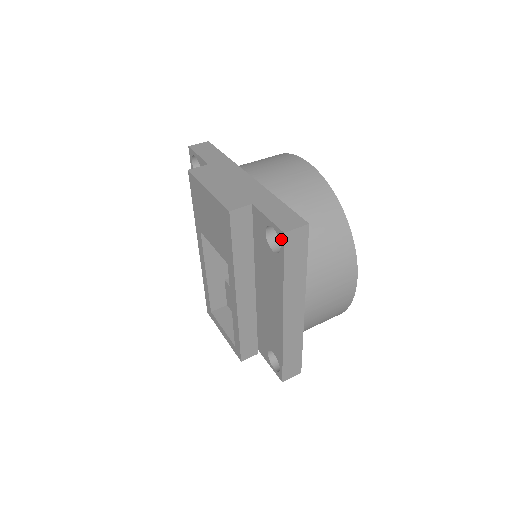
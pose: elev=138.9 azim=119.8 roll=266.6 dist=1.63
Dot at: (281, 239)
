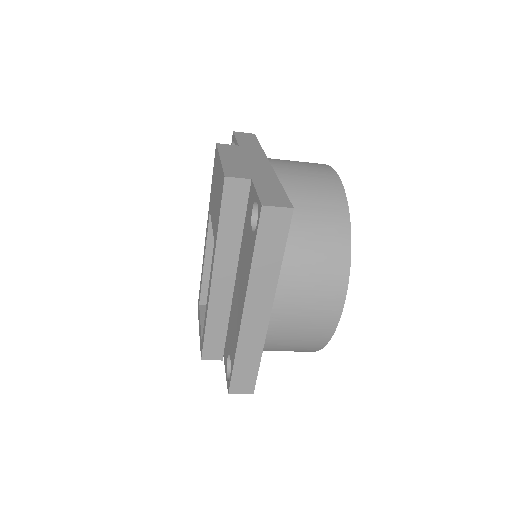
Dot at: (259, 213)
